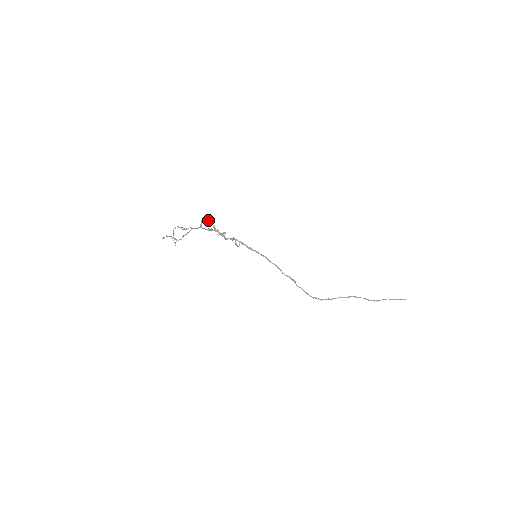
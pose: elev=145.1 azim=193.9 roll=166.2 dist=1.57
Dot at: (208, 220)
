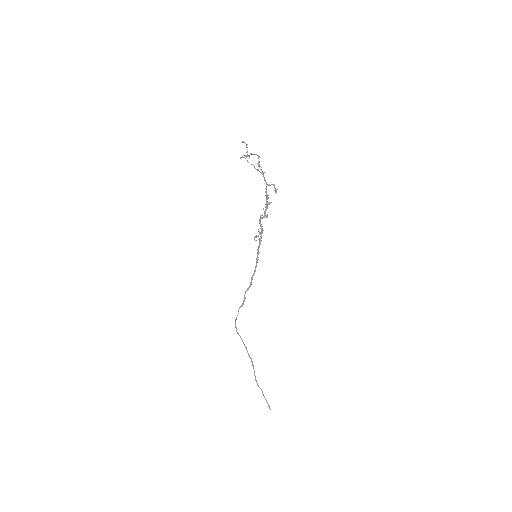
Dot at: (276, 192)
